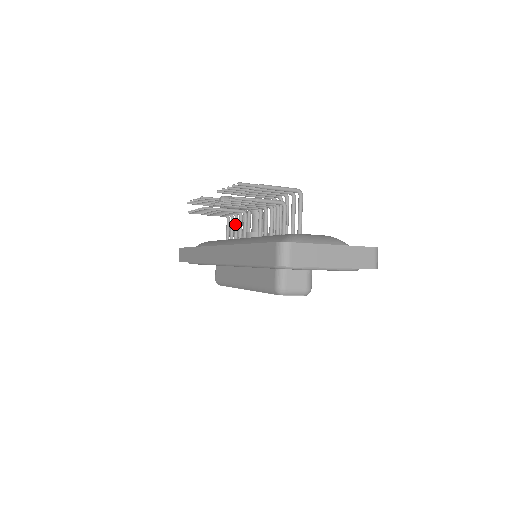
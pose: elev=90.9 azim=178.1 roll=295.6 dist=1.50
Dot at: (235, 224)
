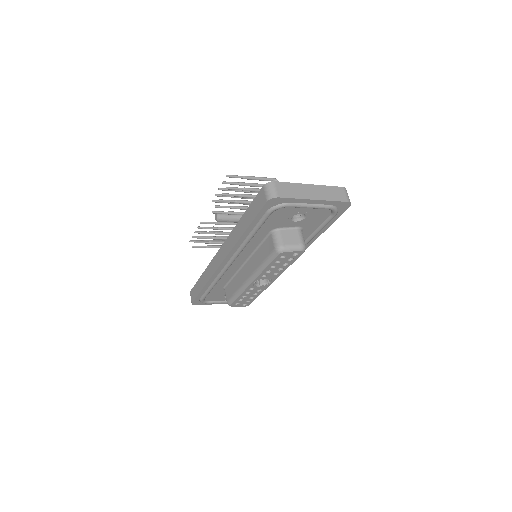
Dot at: occluded
